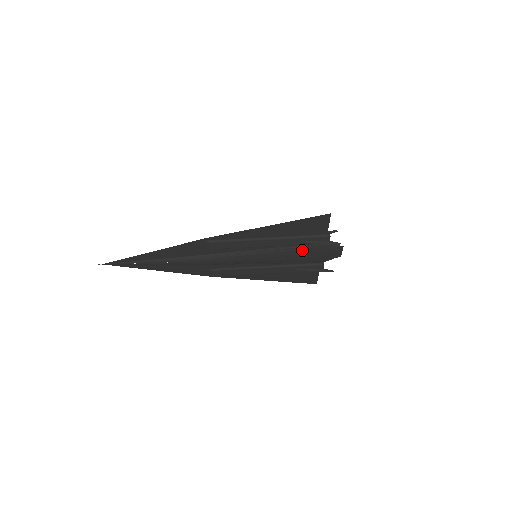
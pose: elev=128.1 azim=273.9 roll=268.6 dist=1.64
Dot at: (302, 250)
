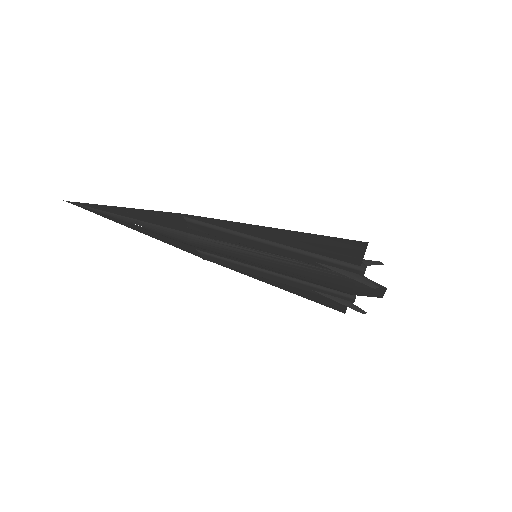
Dot at: (321, 272)
